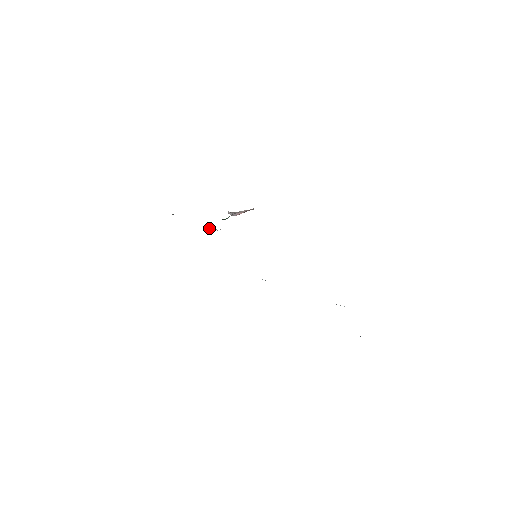
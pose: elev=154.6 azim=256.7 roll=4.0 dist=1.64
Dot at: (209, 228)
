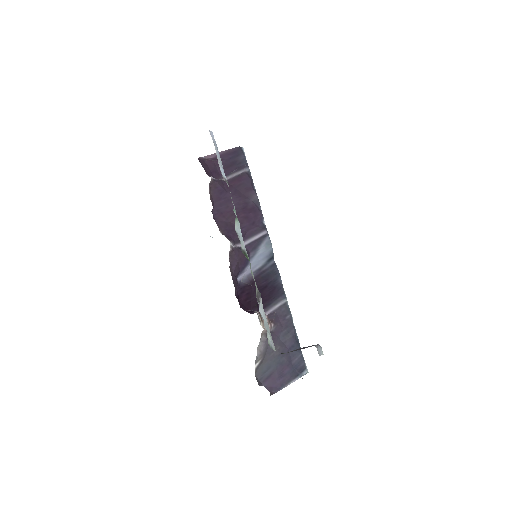
Dot at: occluded
